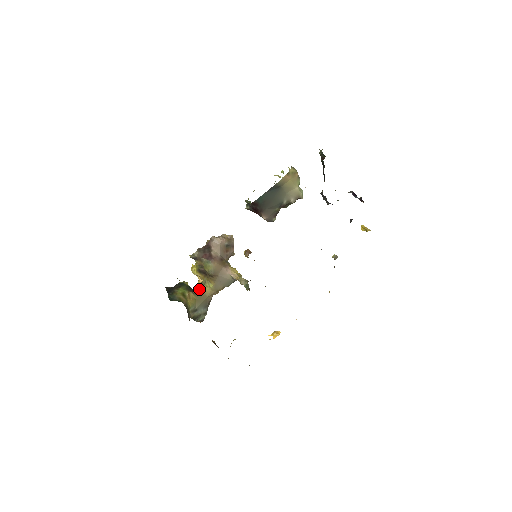
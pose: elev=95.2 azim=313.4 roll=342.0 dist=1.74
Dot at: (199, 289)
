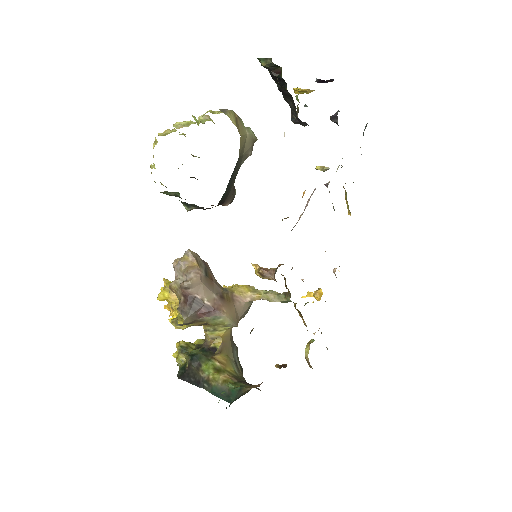
Dot at: (215, 341)
